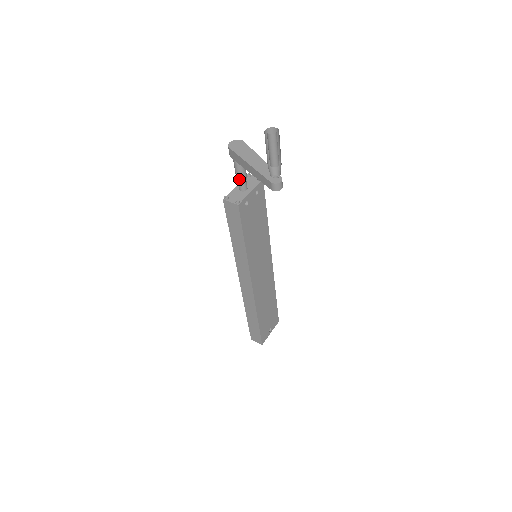
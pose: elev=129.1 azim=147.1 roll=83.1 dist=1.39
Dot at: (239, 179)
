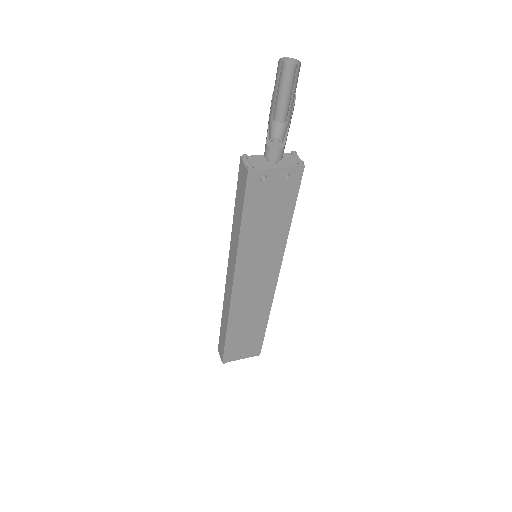
Dot at: occluded
